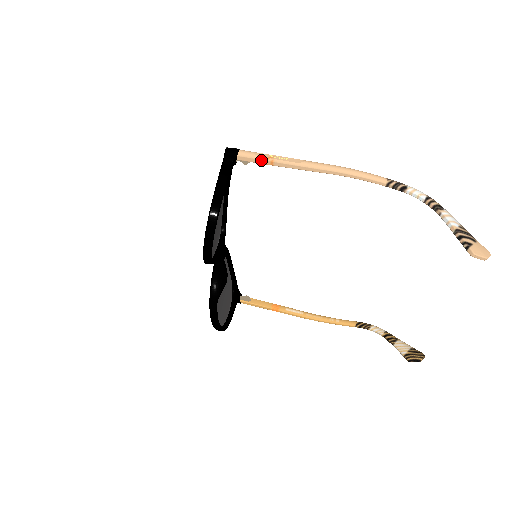
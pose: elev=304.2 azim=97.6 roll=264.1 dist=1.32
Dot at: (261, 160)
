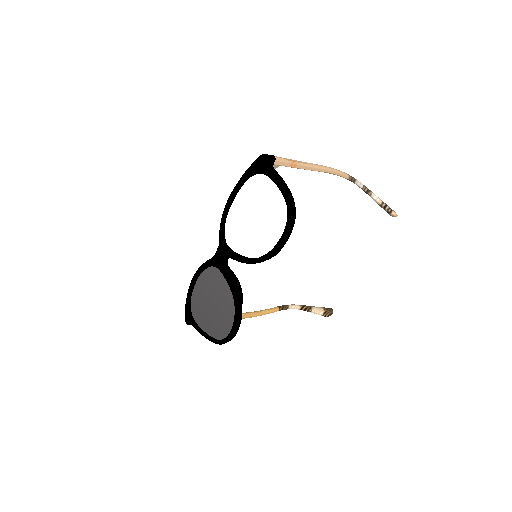
Dot at: (289, 163)
